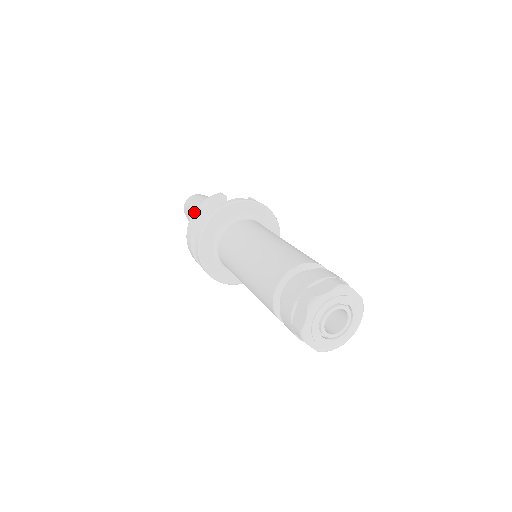
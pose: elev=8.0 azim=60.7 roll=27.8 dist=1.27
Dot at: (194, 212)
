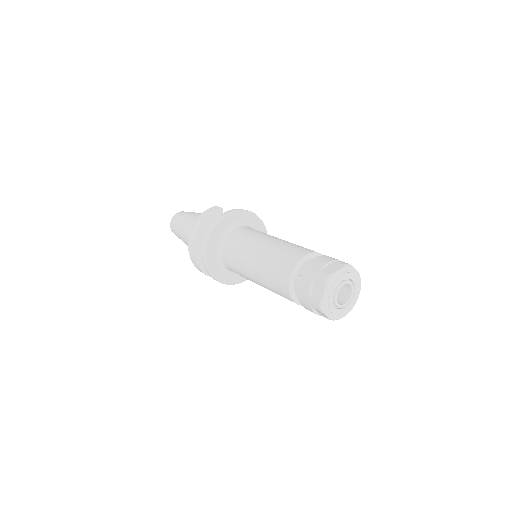
Dot at: (195, 224)
